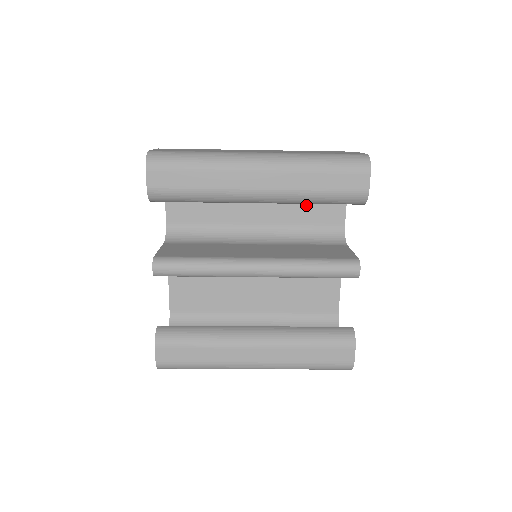
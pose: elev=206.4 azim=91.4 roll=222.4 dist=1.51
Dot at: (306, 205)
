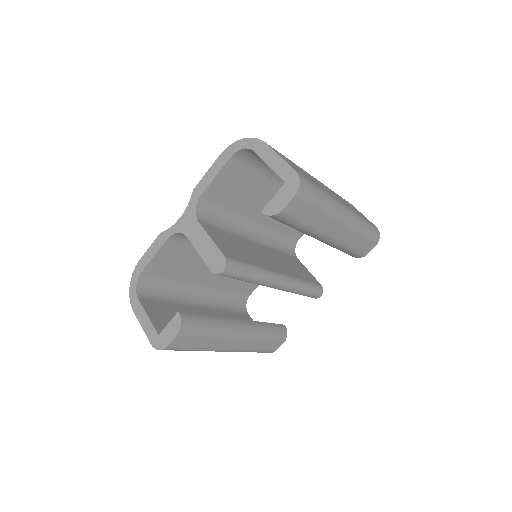
Dot at: occluded
